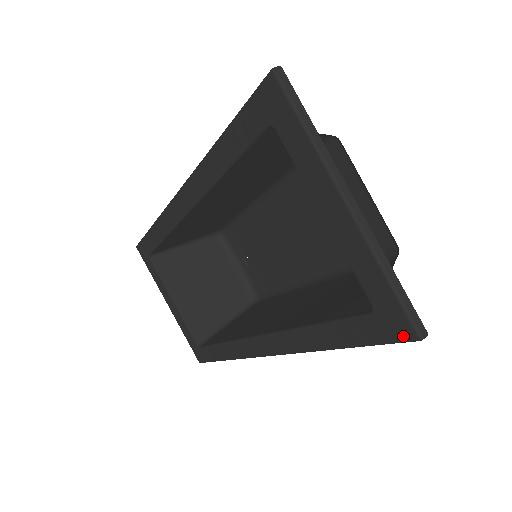
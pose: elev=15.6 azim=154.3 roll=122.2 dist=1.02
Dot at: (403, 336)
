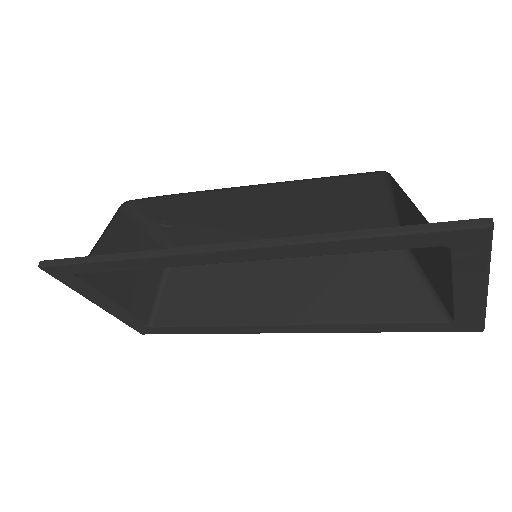
Dot at: (470, 330)
